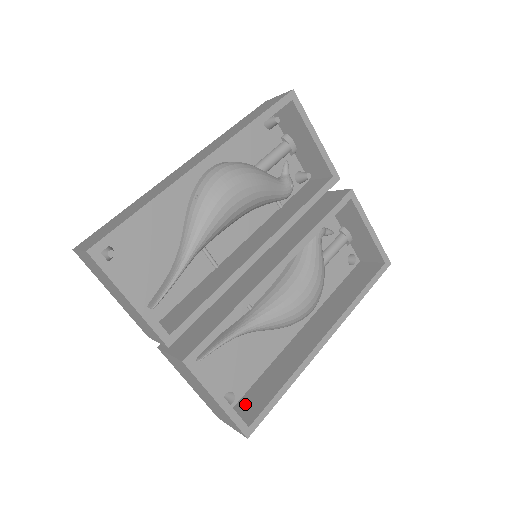
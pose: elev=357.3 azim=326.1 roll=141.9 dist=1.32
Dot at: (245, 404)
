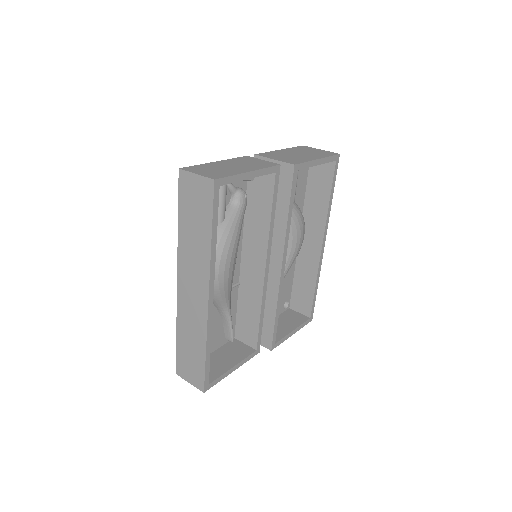
Dot at: (297, 302)
